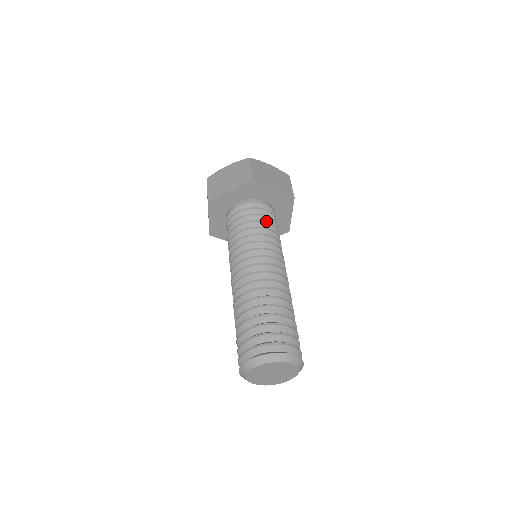
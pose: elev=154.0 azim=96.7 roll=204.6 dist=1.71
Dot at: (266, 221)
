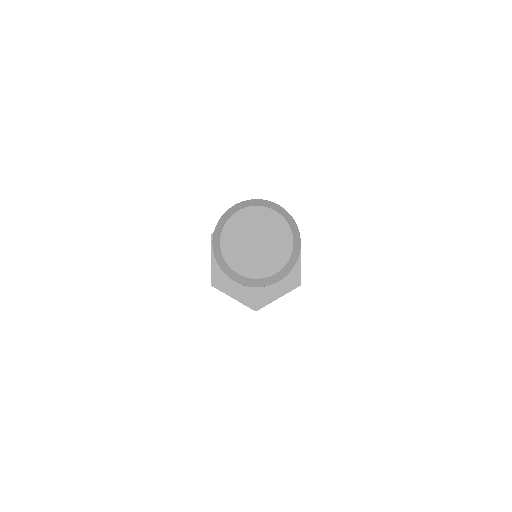
Dot at: occluded
